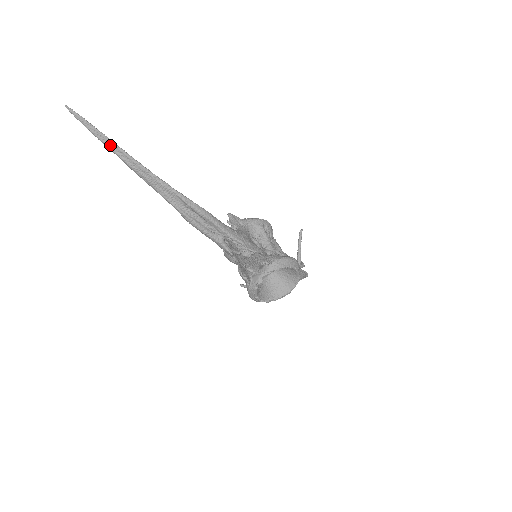
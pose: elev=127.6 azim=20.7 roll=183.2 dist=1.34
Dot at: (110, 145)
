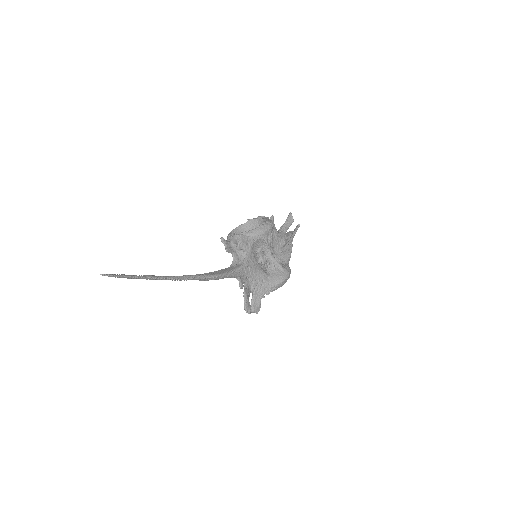
Dot at: occluded
